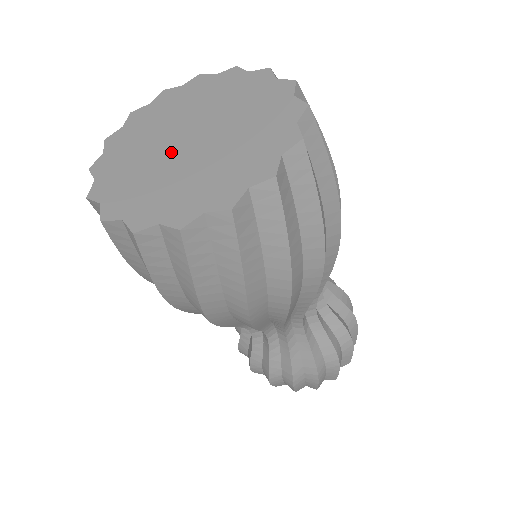
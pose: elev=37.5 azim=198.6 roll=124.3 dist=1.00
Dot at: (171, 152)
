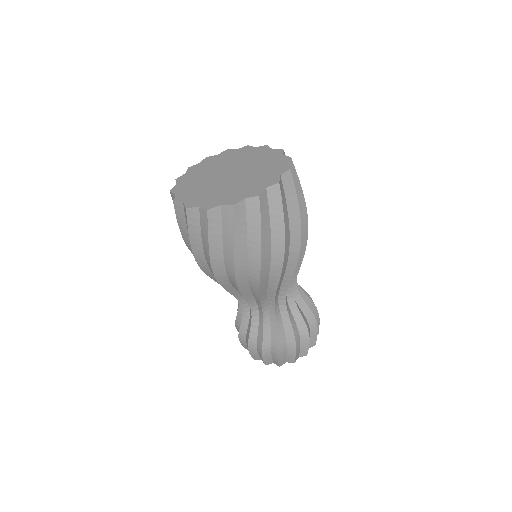
Dot at: (218, 176)
